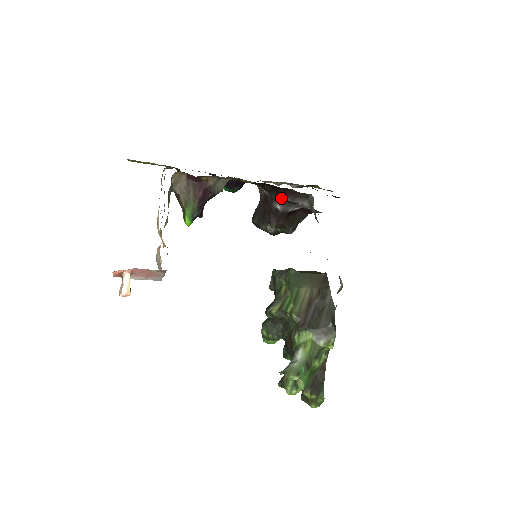
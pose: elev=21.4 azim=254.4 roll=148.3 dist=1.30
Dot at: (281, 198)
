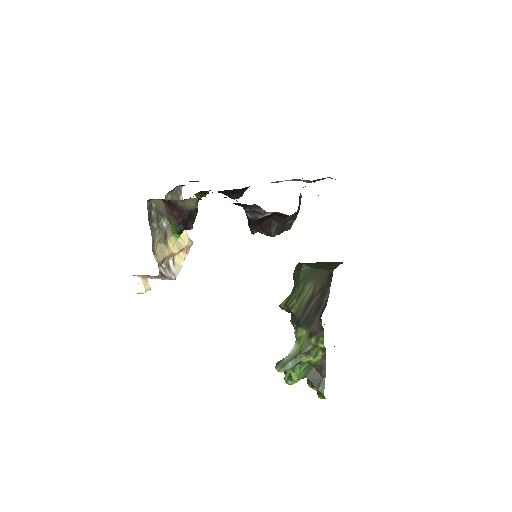
Dot at: (244, 208)
